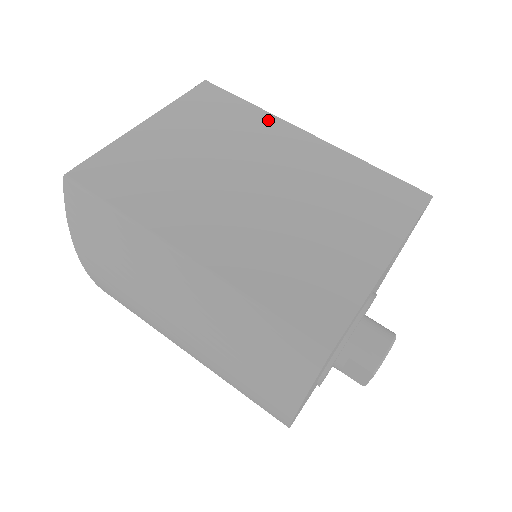
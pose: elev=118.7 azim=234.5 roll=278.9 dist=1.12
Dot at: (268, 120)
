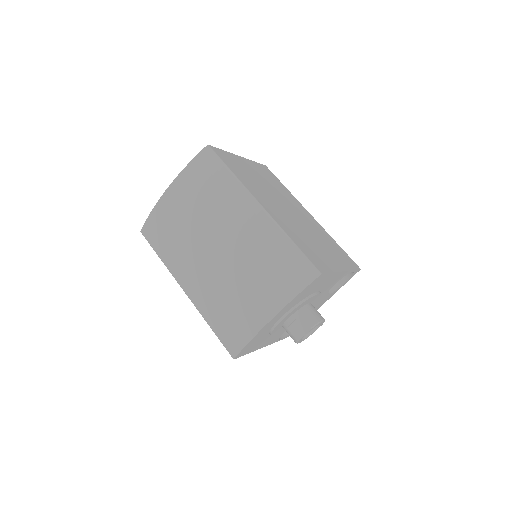
Dot at: (293, 197)
